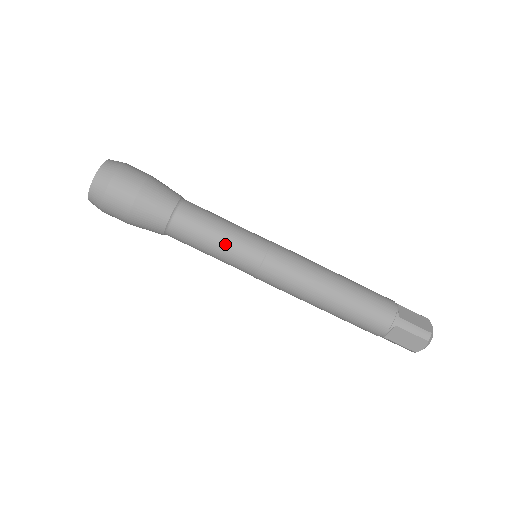
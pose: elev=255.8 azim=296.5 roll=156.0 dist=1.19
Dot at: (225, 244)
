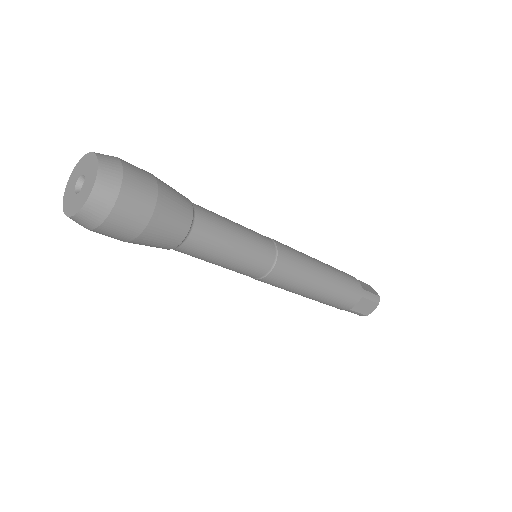
Dot at: occluded
